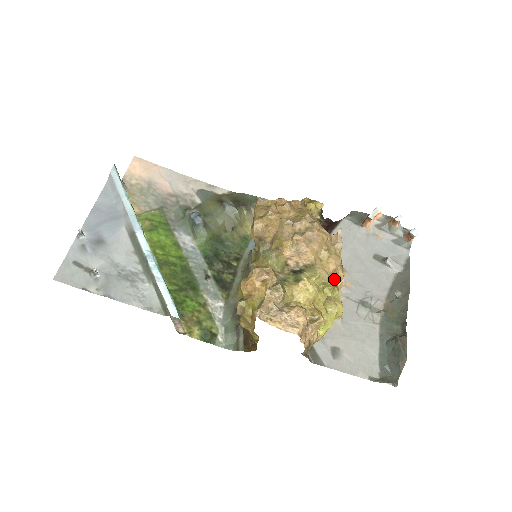
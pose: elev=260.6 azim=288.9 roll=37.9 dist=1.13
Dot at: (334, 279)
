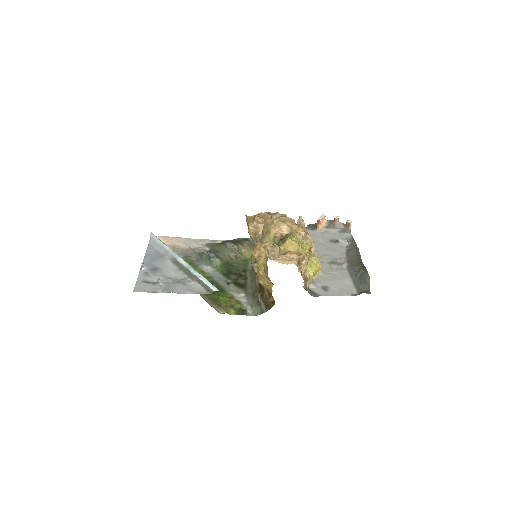
Dot at: (307, 243)
